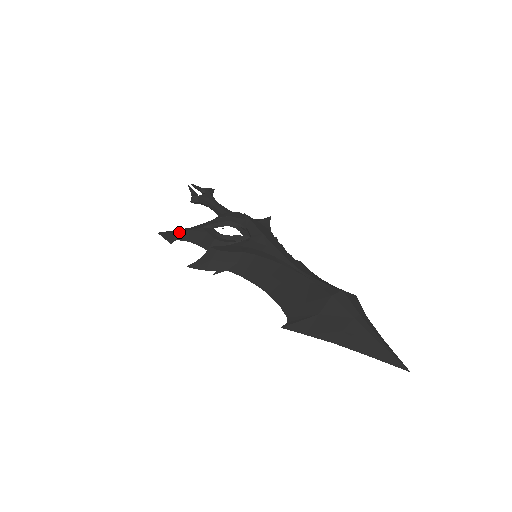
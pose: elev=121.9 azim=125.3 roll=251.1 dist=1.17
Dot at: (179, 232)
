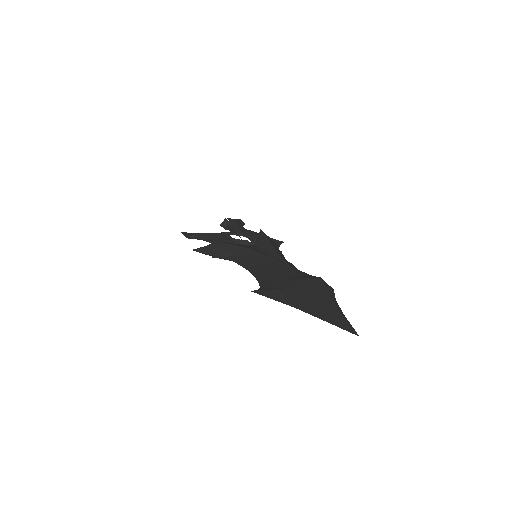
Dot at: (199, 233)
